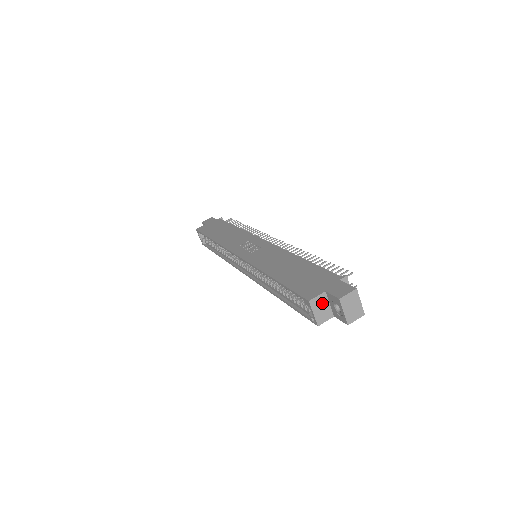
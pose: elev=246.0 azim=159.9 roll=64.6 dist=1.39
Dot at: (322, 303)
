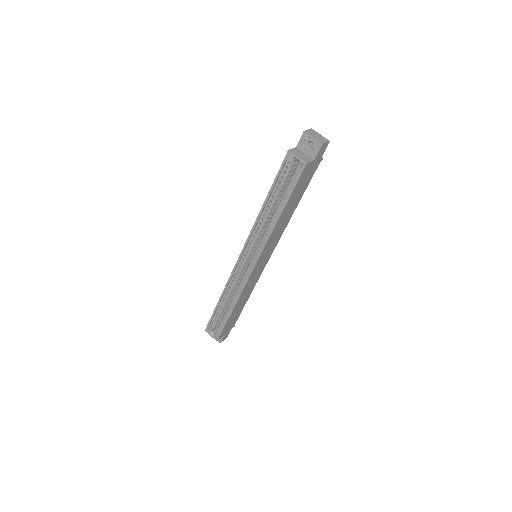
Dot at: (299, 152)
